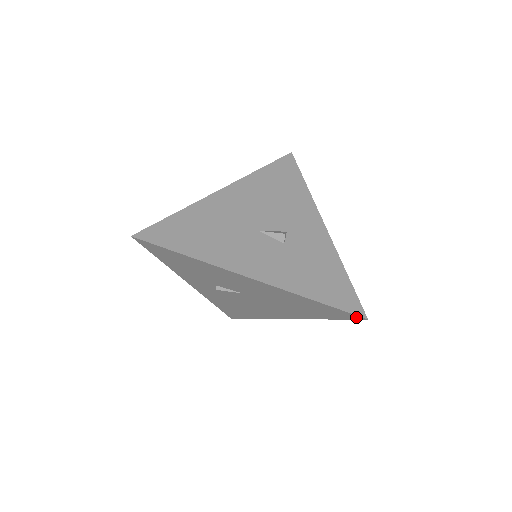
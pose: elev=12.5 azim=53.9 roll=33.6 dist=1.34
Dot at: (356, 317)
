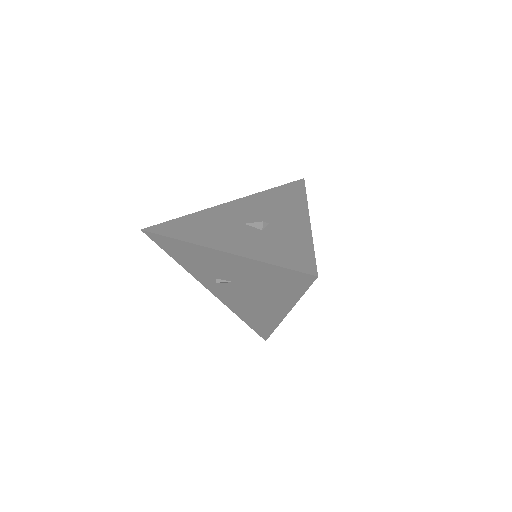
Dot at: (310, 278)
